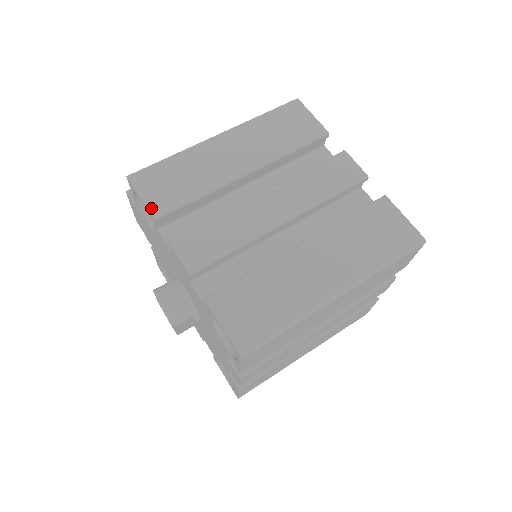
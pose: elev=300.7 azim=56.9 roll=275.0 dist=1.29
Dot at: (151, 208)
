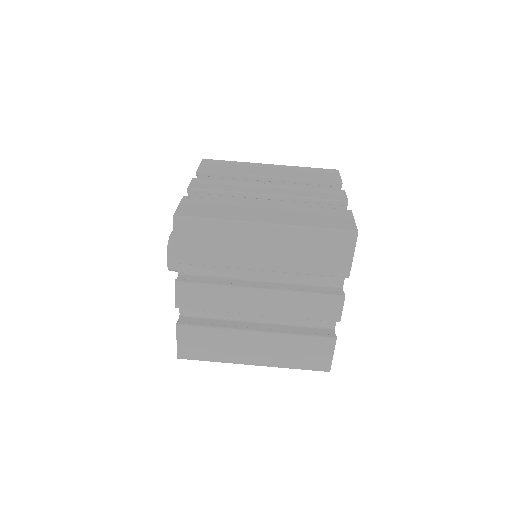
Dot at: (200, 168)
